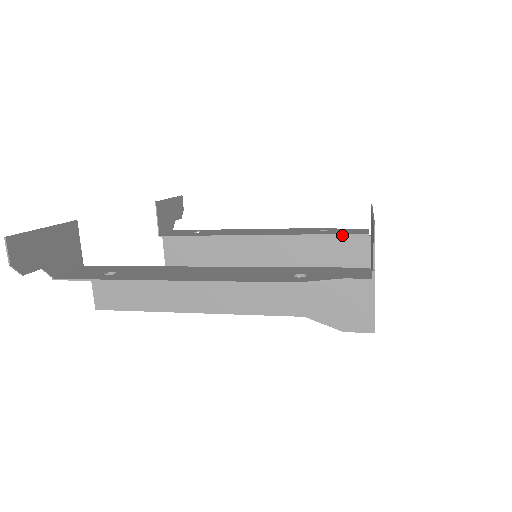
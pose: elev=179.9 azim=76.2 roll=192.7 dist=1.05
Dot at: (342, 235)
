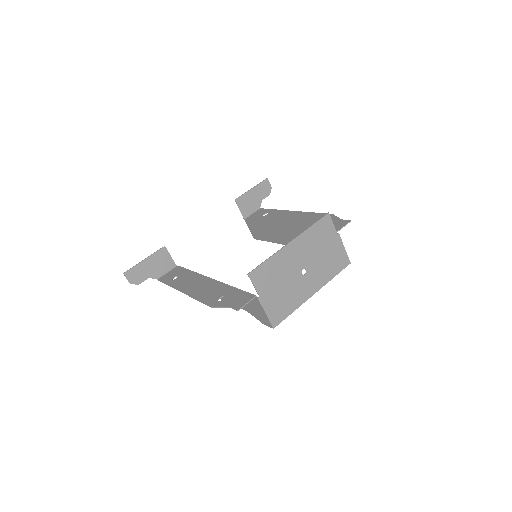
Dot at: occluded
